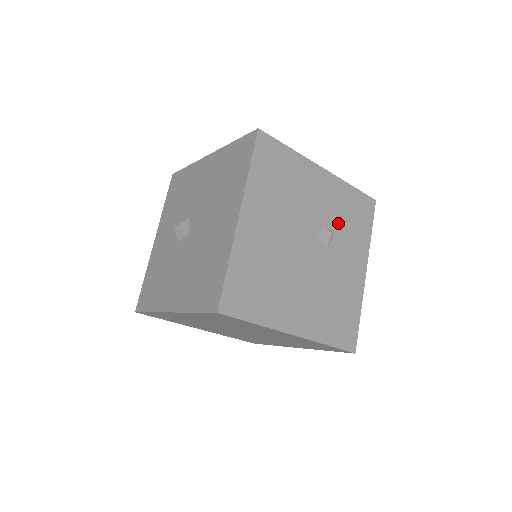
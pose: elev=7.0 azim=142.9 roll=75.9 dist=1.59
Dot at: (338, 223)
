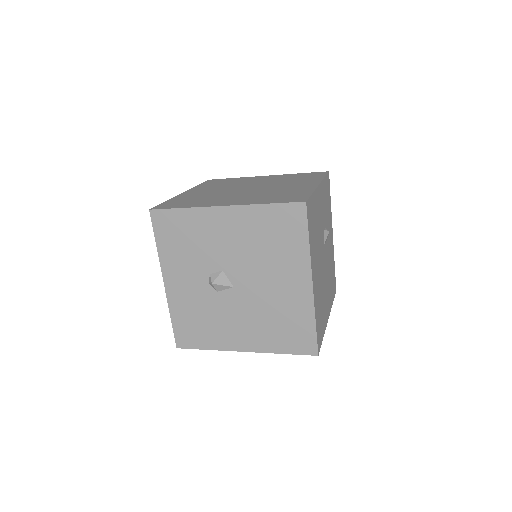
Dot at: (326, 217)
